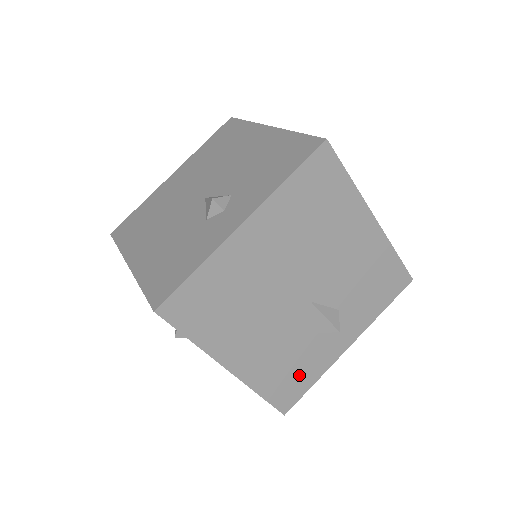
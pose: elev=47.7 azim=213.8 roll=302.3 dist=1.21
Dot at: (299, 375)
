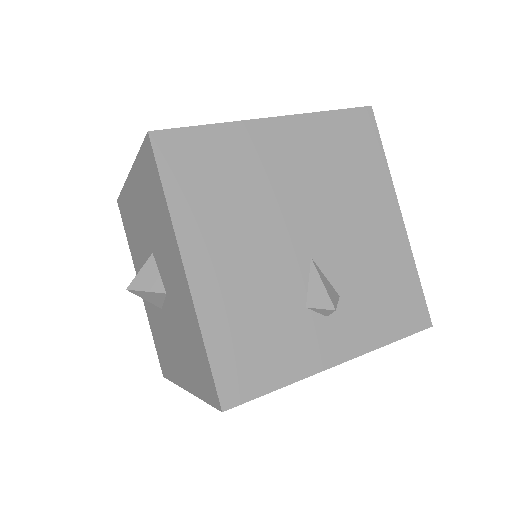
Dot at: occluded
